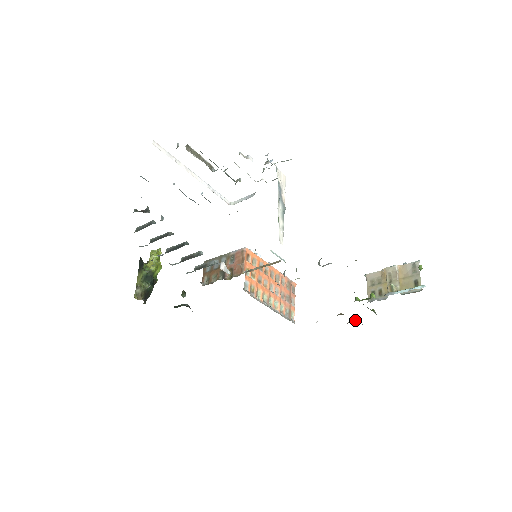
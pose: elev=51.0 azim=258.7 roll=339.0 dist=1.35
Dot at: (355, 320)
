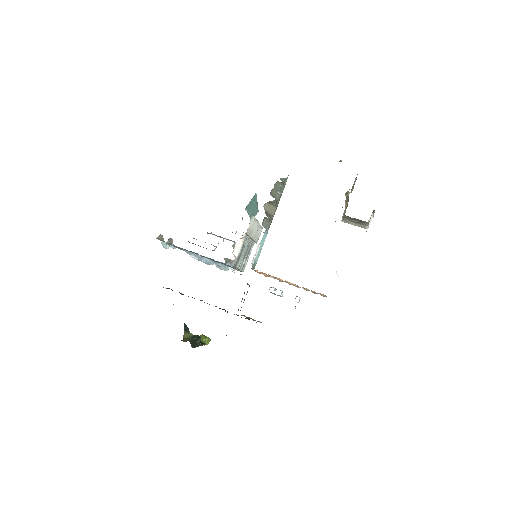
Dot at: occluded
